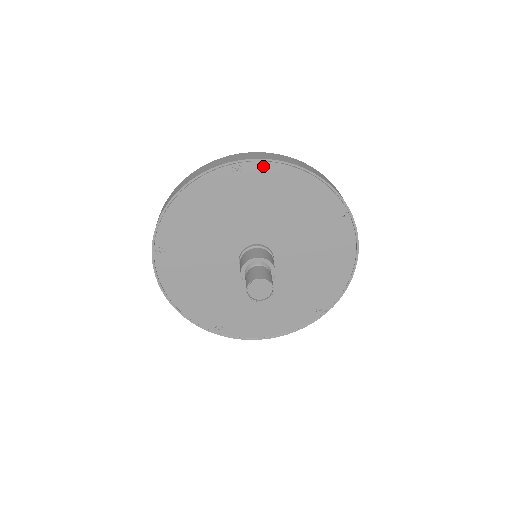
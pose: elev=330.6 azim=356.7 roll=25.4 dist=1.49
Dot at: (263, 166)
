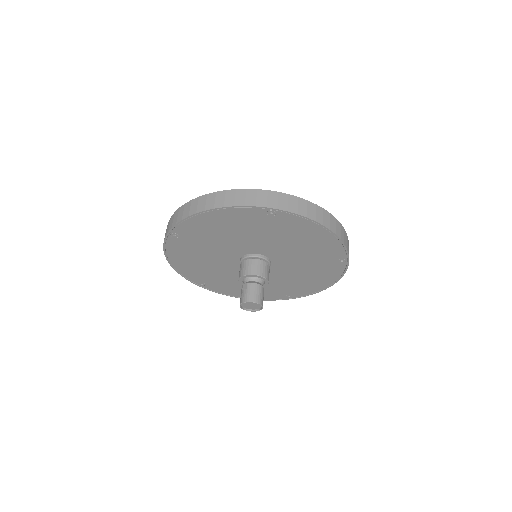
Dot at: (295, 218)
